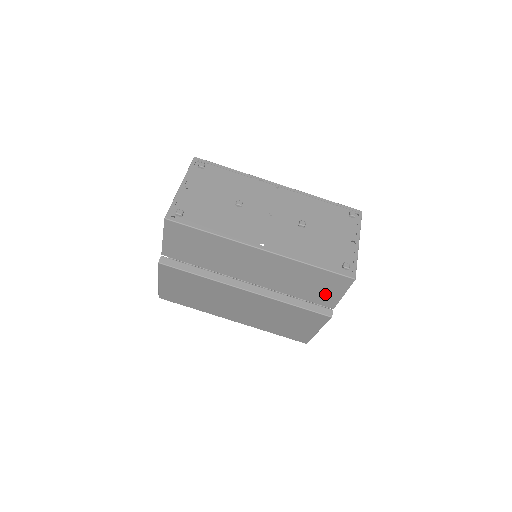
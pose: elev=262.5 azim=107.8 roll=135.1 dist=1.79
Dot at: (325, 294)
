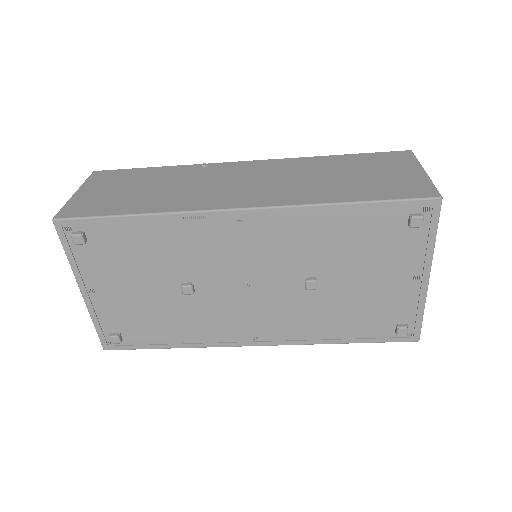
Dot at: occluded
